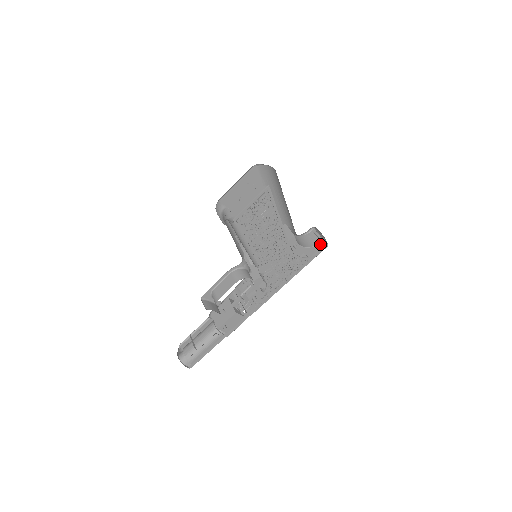
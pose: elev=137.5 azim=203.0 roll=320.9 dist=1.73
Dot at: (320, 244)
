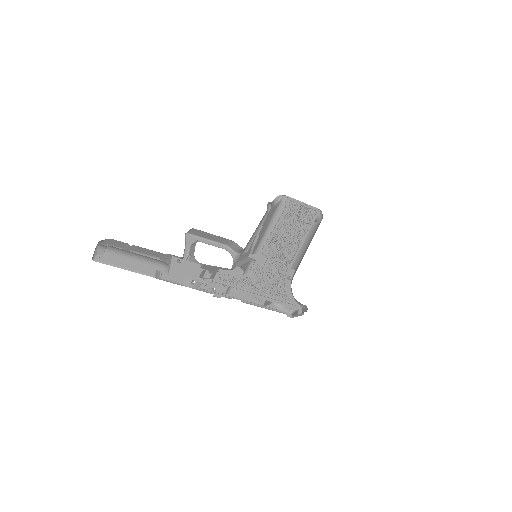
Dot at: (300, 307)
